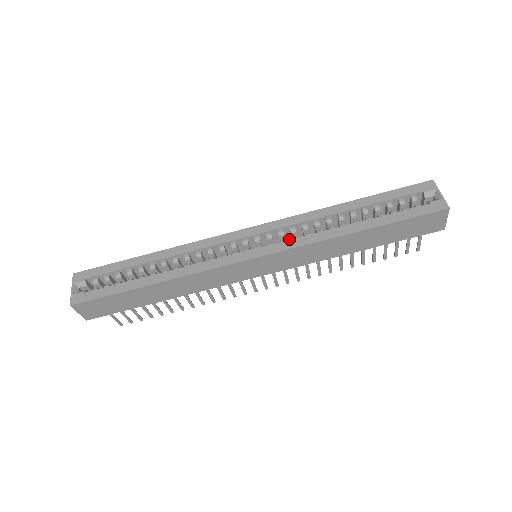
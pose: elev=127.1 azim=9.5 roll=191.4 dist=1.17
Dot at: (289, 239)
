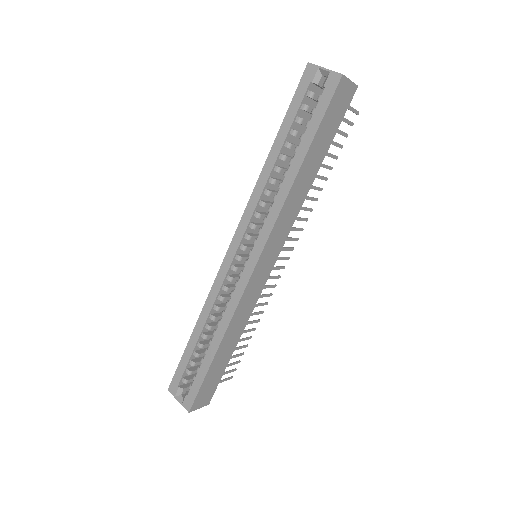
Dot at: occluded
